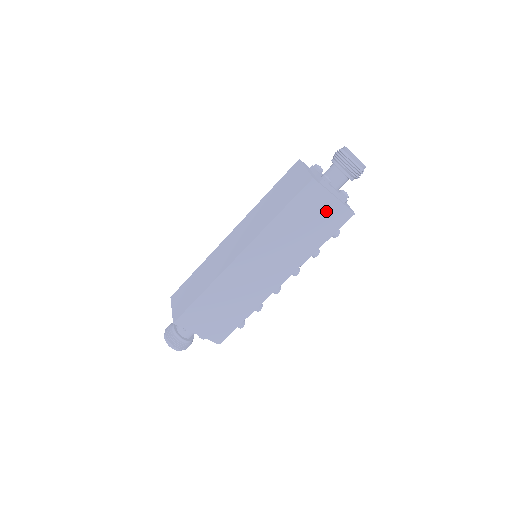
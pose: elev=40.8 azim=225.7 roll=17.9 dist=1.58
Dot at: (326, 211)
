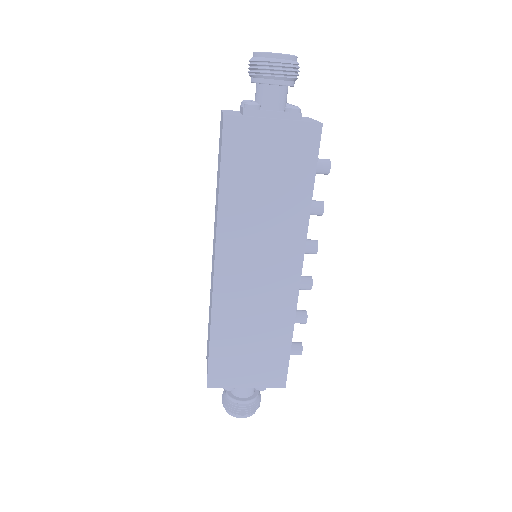
Dot at: (279, 145)
